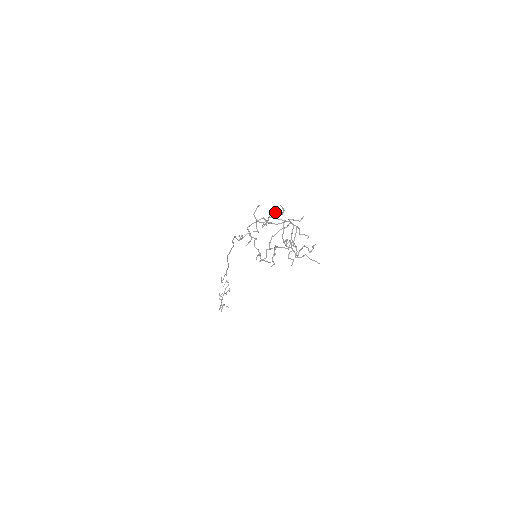
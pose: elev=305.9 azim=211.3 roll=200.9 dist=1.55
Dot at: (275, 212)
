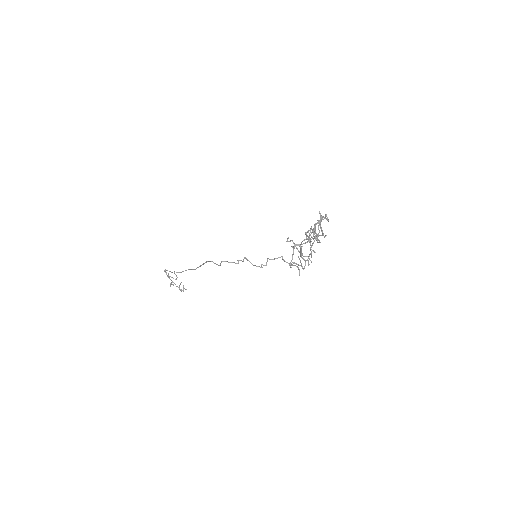
Dot at: (306, 235)
